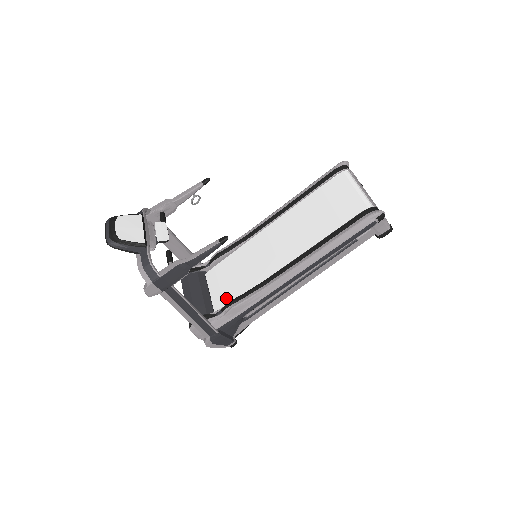
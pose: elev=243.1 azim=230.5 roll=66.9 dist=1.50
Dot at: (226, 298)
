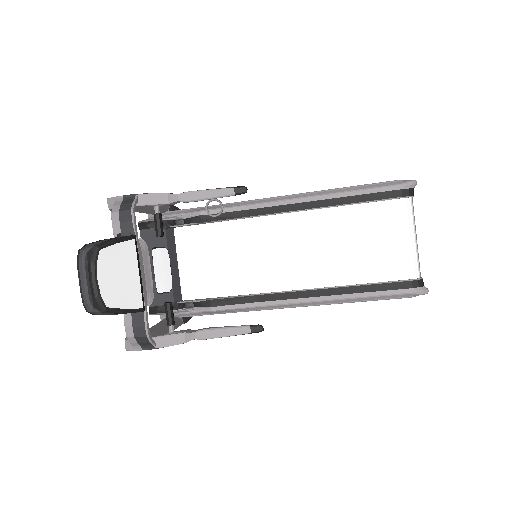
Dot at: (201, 285)
